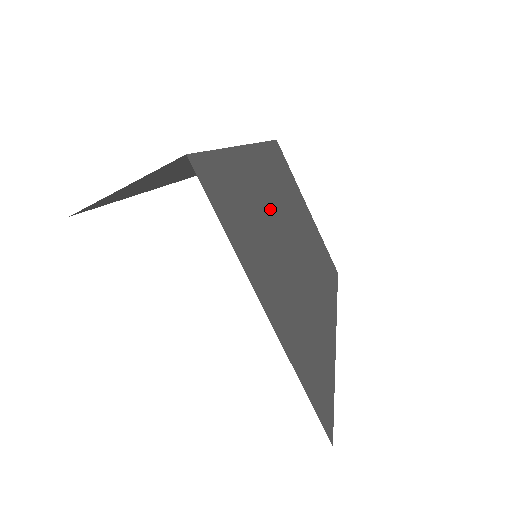
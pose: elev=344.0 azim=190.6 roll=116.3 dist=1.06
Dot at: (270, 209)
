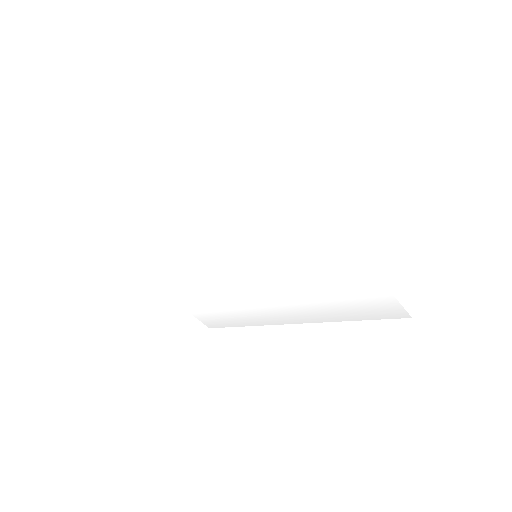
Dot at: occluded
